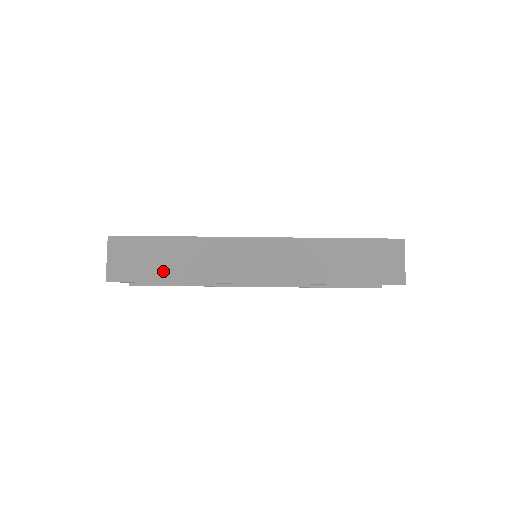
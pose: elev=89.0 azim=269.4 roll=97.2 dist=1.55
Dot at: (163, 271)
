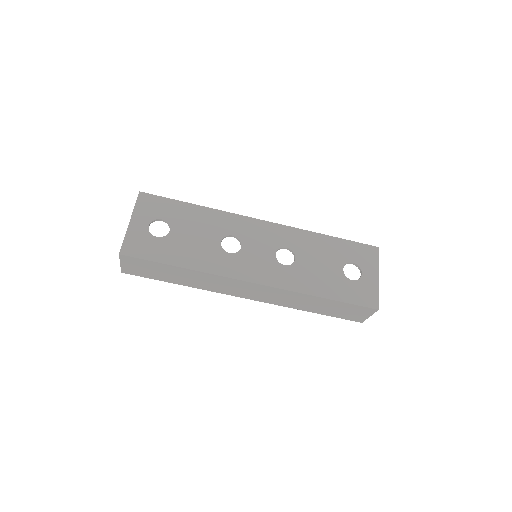
Dot at: (170, 279)
